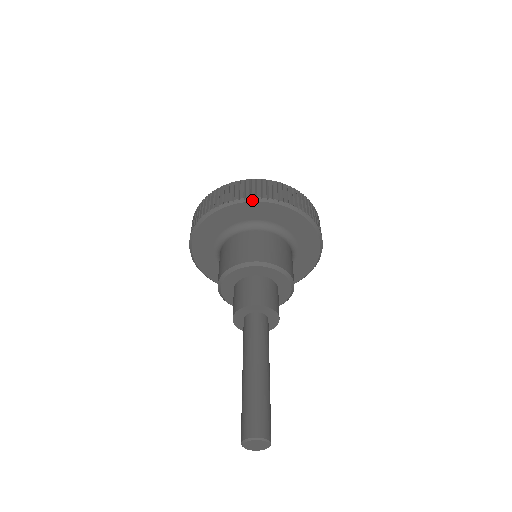
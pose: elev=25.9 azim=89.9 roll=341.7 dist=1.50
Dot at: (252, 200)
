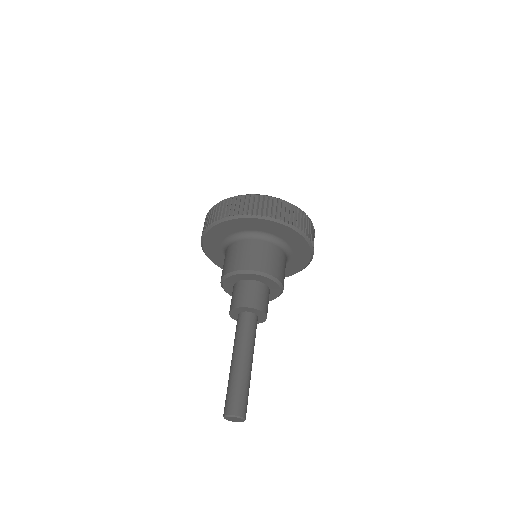
Dot at: (219, 222)
